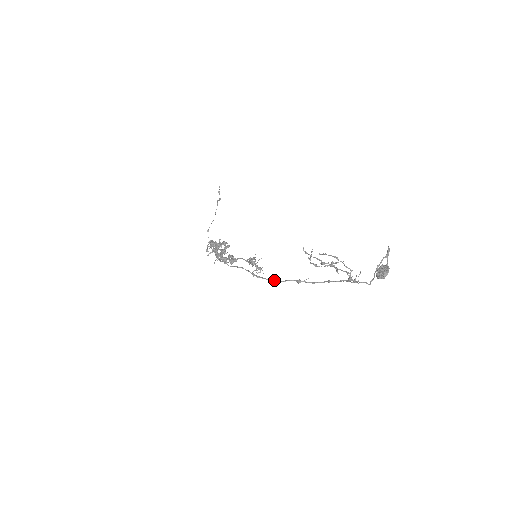
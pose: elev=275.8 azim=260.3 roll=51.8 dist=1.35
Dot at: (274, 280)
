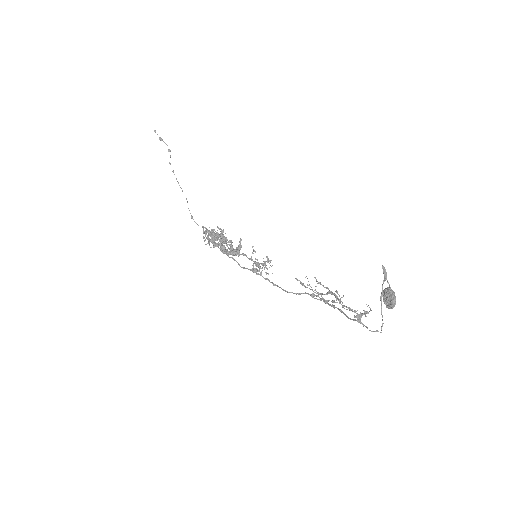
Dot at: occluded
